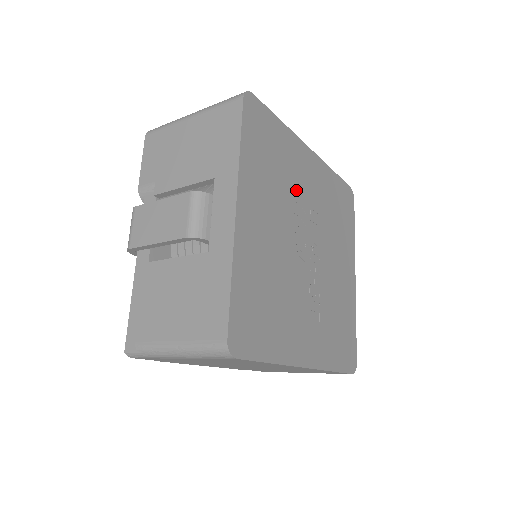
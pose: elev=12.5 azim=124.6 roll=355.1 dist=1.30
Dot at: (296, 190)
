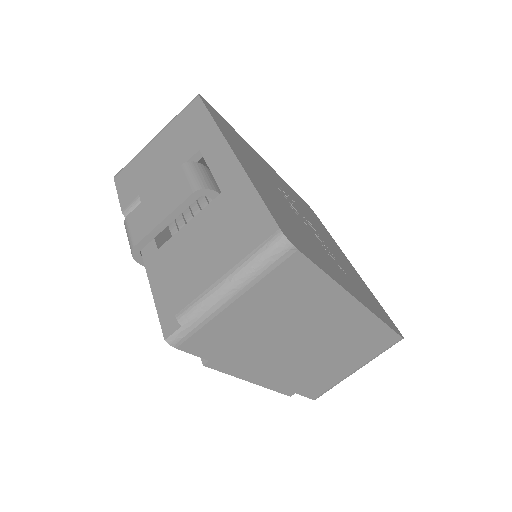
Dot at: (269, 175)
